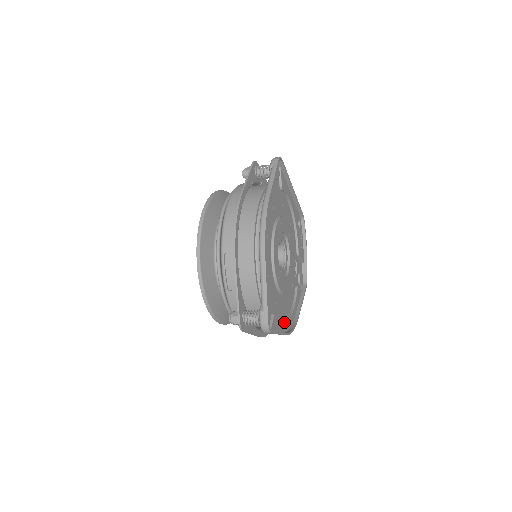
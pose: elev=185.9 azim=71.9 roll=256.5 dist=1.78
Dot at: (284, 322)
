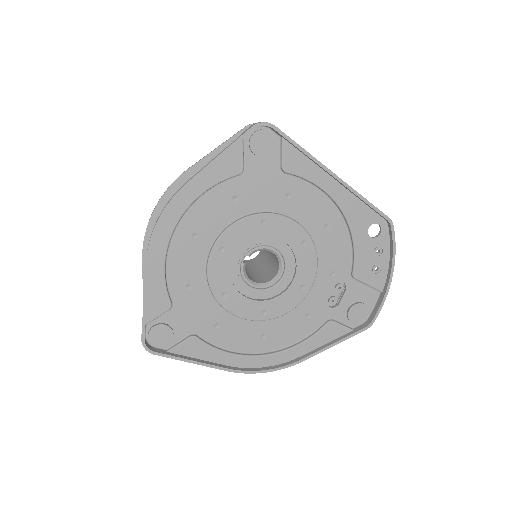
Dot at: (238, 354)
